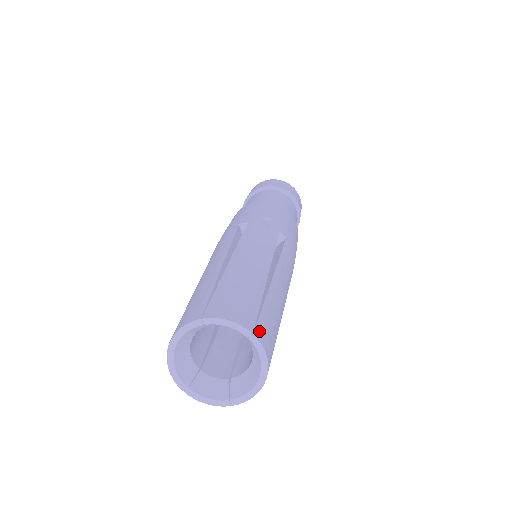
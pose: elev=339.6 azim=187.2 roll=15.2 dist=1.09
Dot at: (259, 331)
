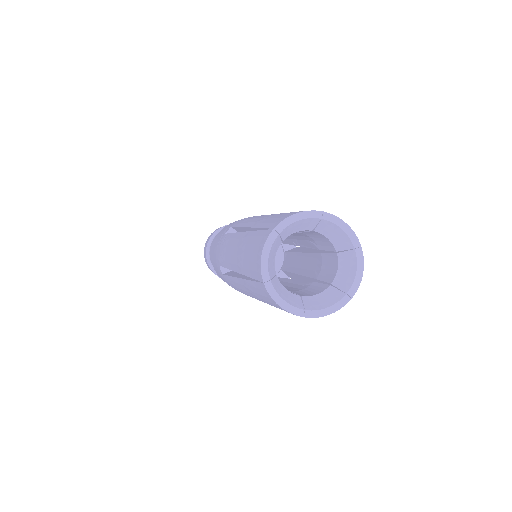
Dot at: occluded
